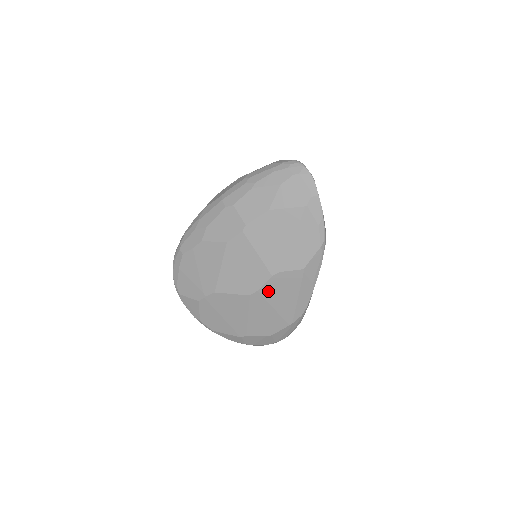
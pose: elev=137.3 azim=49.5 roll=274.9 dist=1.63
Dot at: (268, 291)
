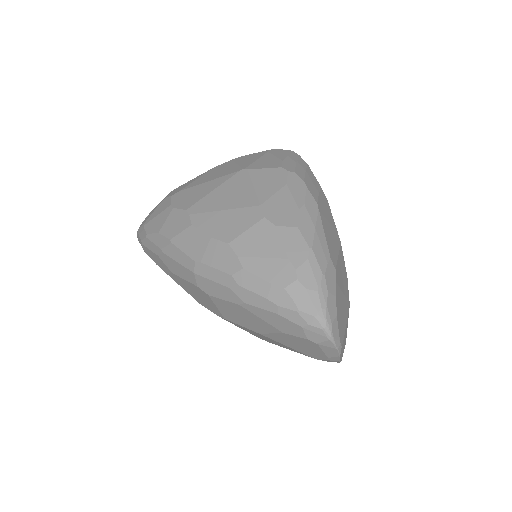
Dot at: occluded
